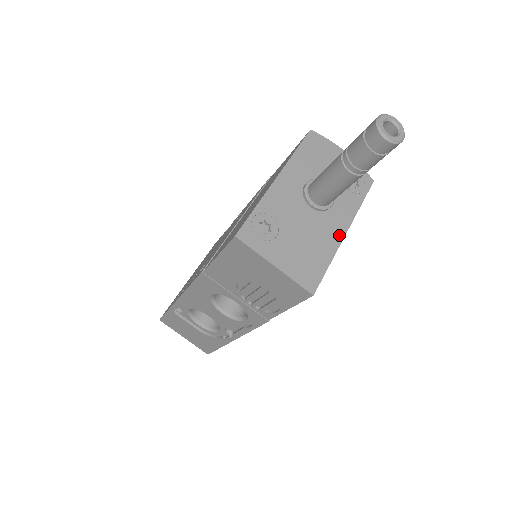
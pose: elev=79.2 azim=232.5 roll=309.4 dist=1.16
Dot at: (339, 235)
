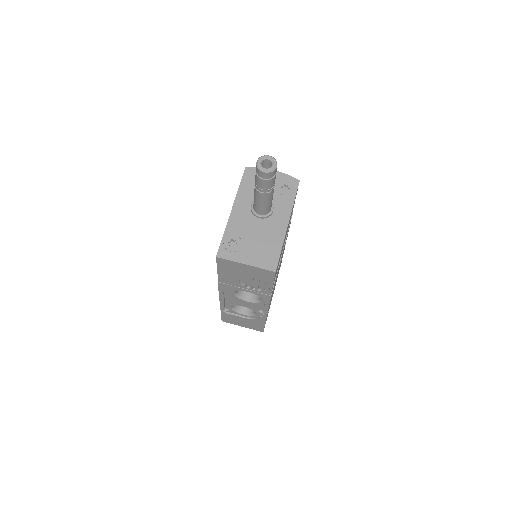
Dot at: (283, 228)
